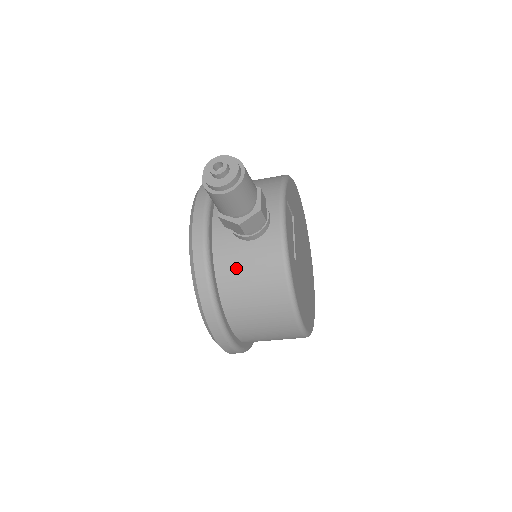
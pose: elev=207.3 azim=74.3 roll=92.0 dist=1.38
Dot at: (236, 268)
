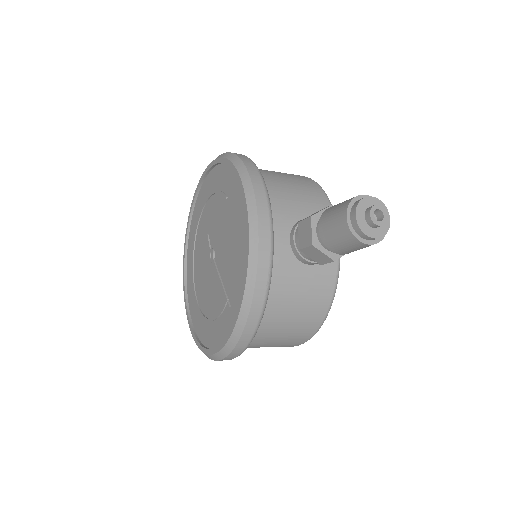
Dot at: (288, 292)
